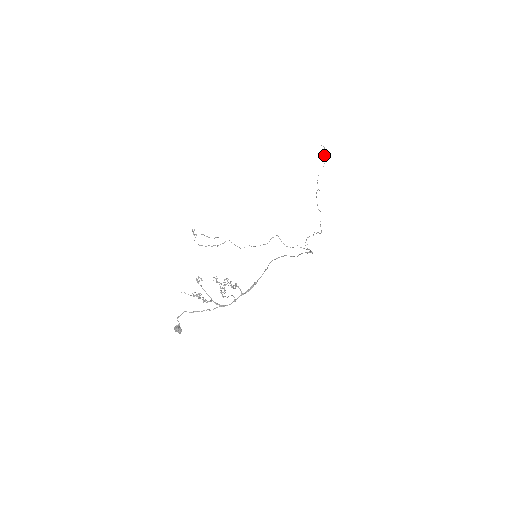
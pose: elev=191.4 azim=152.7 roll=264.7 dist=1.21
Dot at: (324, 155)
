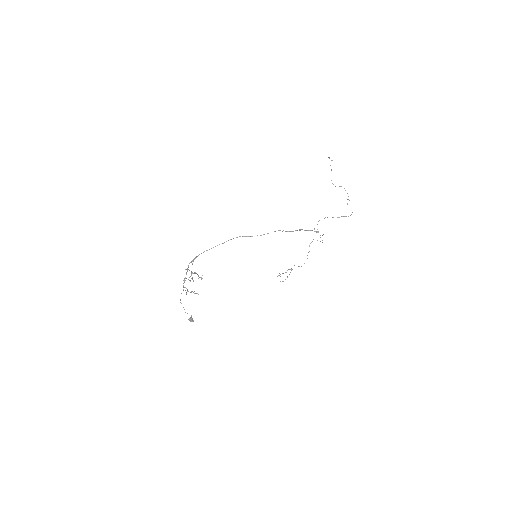
Dot at: occluded
